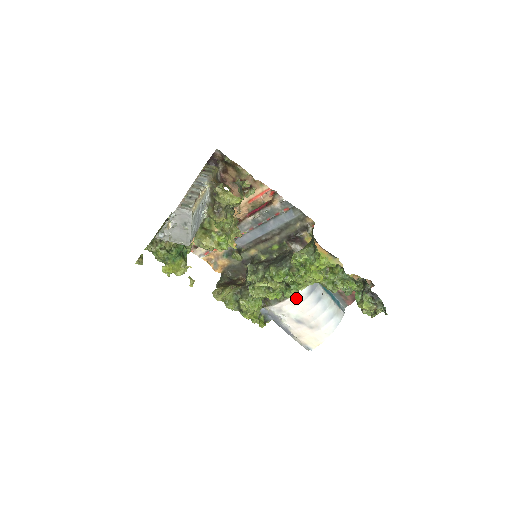
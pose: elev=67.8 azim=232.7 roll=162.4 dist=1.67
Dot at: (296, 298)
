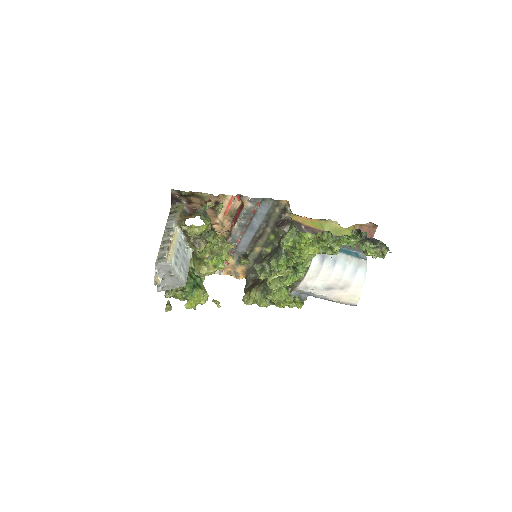
Dot at: (312, 272)
